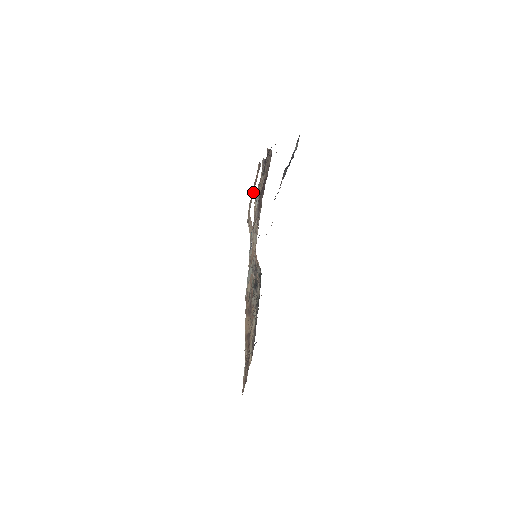
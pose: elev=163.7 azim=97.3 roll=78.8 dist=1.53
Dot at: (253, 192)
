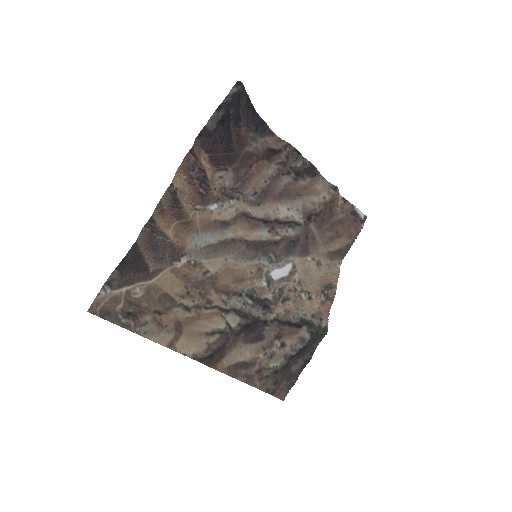
Dot at: (351, 243)
